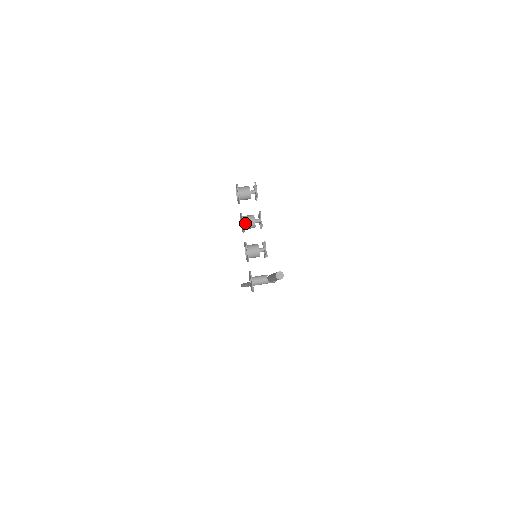
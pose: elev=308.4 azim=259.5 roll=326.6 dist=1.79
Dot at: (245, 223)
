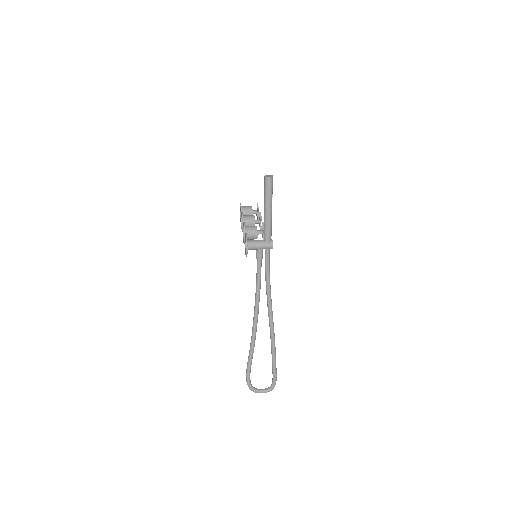
Dot at: (244, 217)
